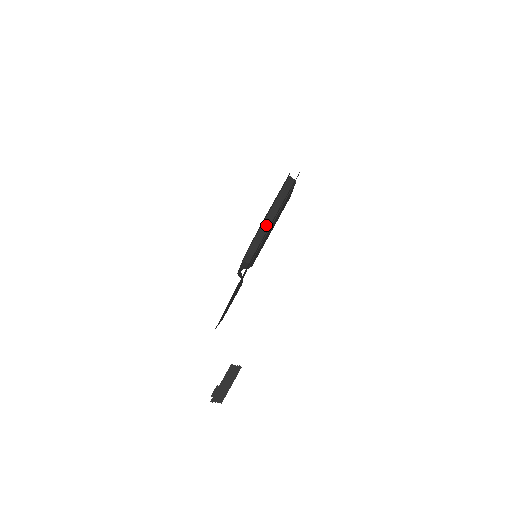
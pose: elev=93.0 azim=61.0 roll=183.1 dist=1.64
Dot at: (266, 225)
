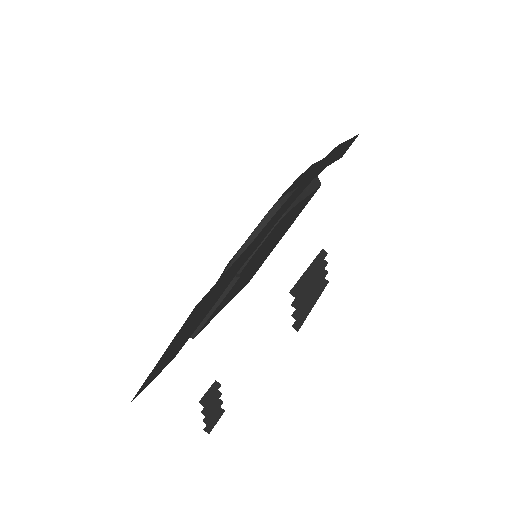
Dot at: occluded
